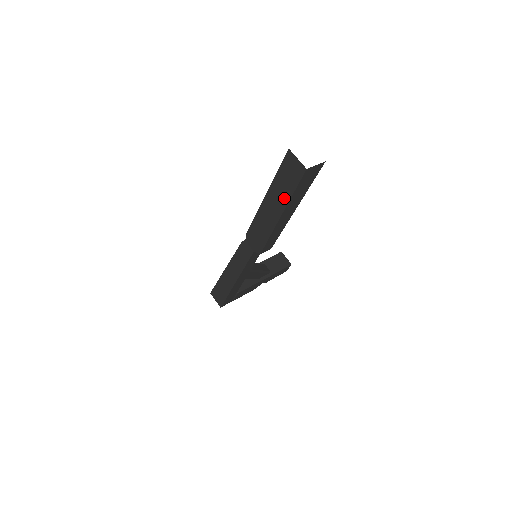
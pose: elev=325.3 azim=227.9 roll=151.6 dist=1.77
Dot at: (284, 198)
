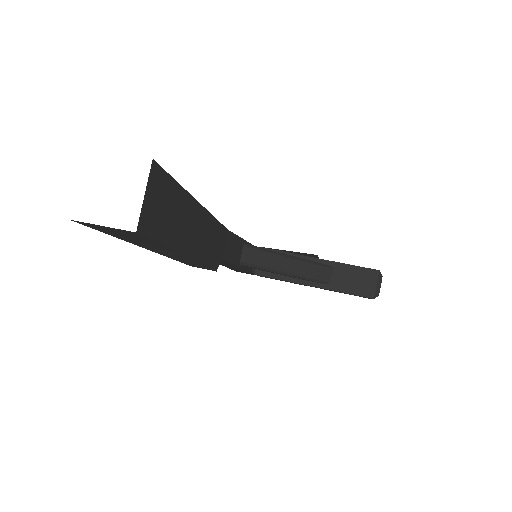
Dot at: occluded
